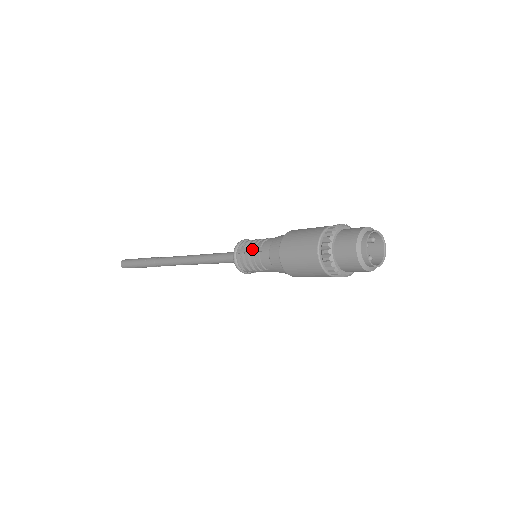
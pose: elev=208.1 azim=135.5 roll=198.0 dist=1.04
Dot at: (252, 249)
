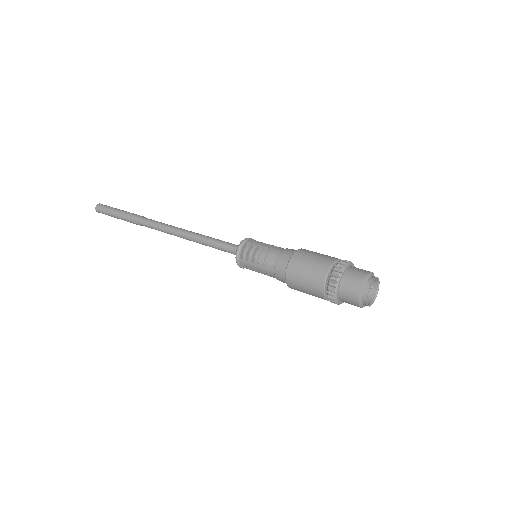
Dot at: (264, 245)
